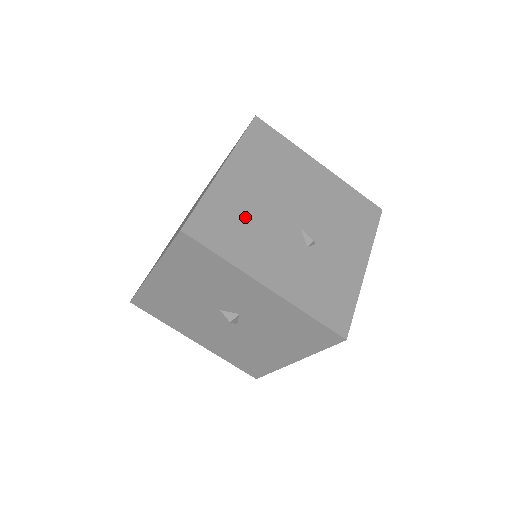
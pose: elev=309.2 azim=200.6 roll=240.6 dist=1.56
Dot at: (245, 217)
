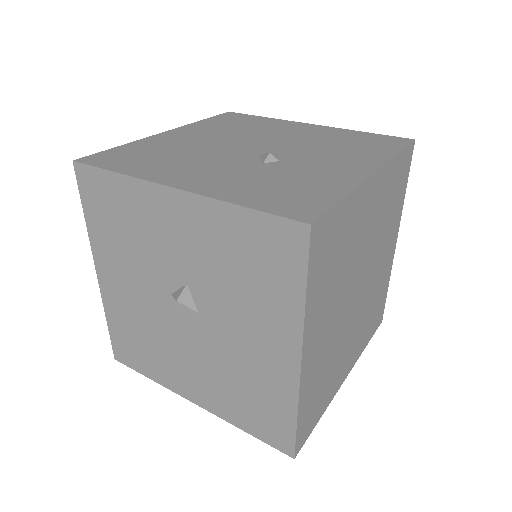
Dot at: (173, 152)
